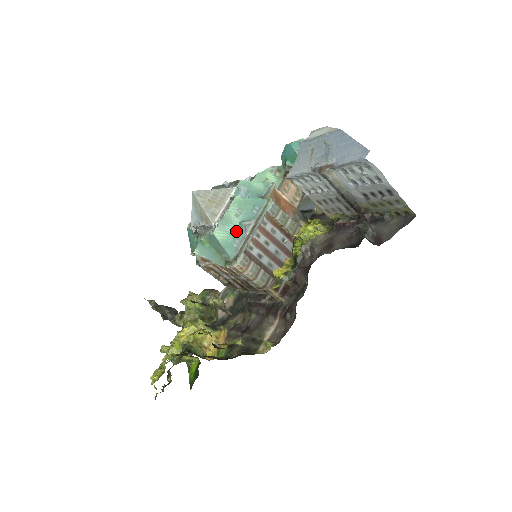
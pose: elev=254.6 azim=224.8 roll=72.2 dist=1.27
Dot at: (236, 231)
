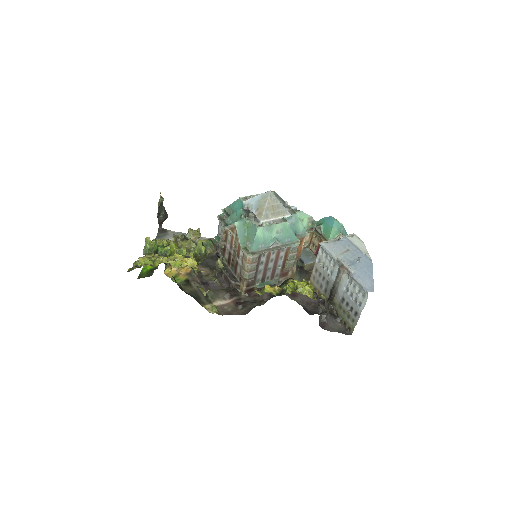
Dot at: (268, 240)
